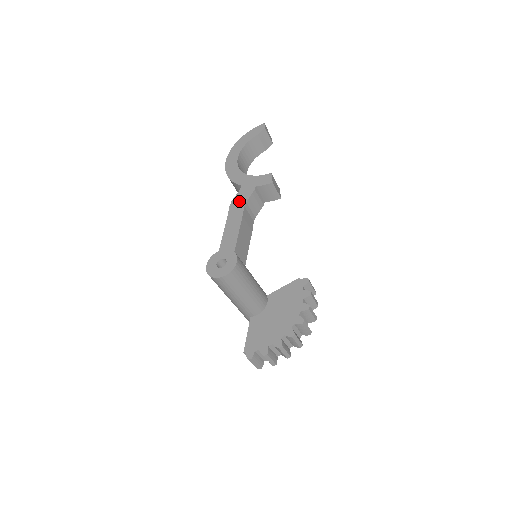
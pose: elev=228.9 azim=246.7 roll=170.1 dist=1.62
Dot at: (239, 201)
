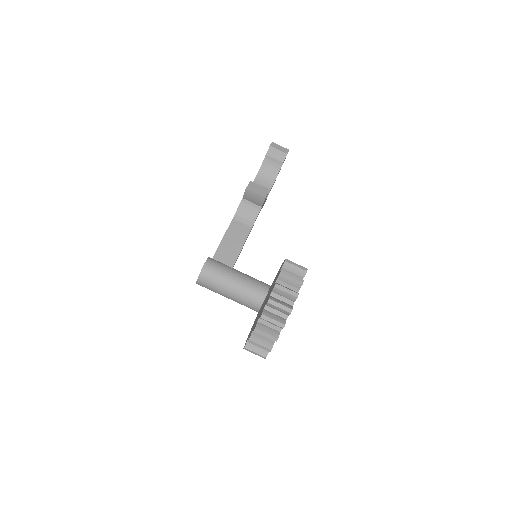
Dot at: occluded
